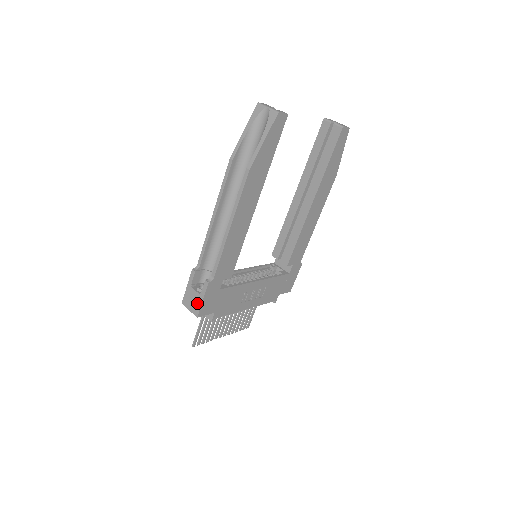
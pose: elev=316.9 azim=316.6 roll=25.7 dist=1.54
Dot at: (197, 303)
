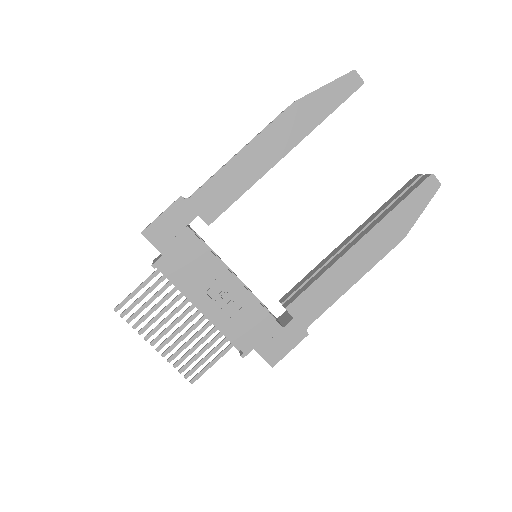
Dot at: (154, 220)
